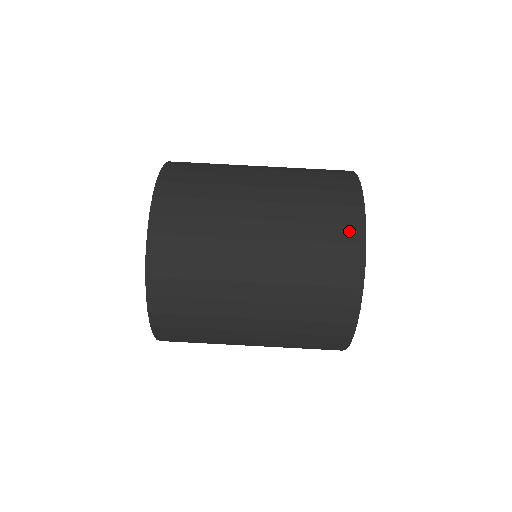
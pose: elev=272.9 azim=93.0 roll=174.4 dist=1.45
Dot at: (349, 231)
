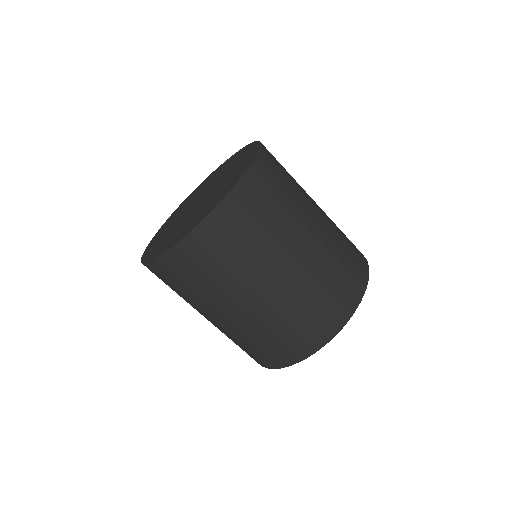
Dot at: (267, 361)
